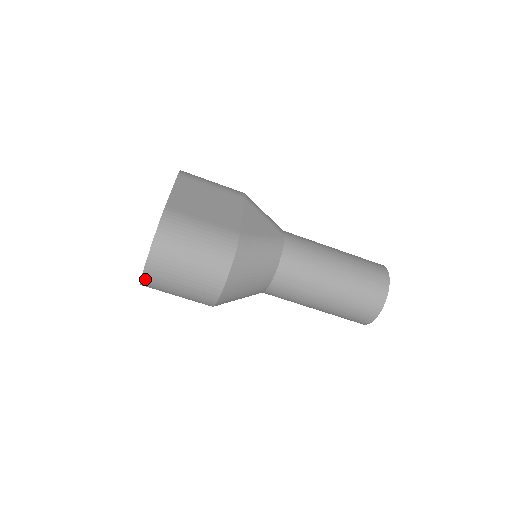
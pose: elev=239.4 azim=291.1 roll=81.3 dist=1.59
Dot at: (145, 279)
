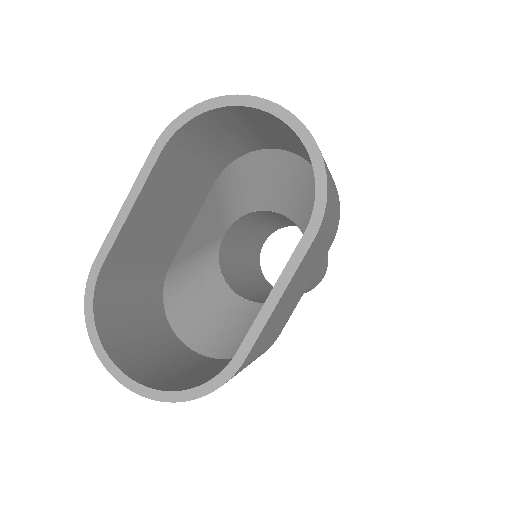
Dot at: (112, 369)
